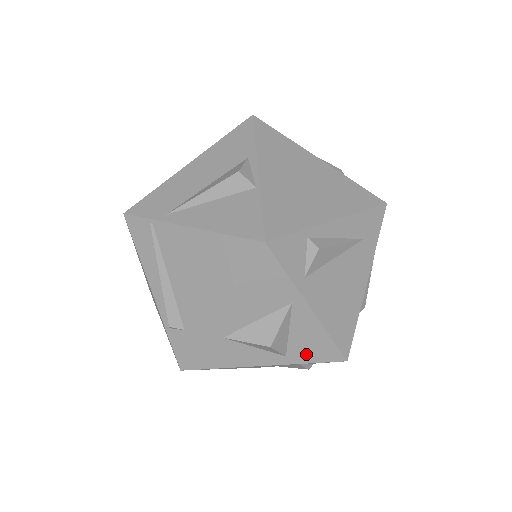
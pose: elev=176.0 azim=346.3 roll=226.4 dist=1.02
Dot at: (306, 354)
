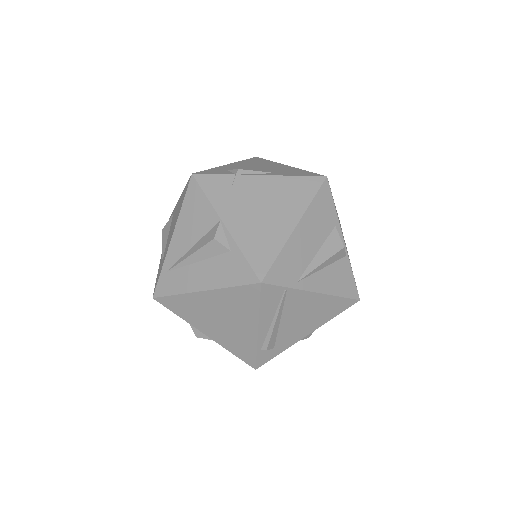
Dot at: occluded
